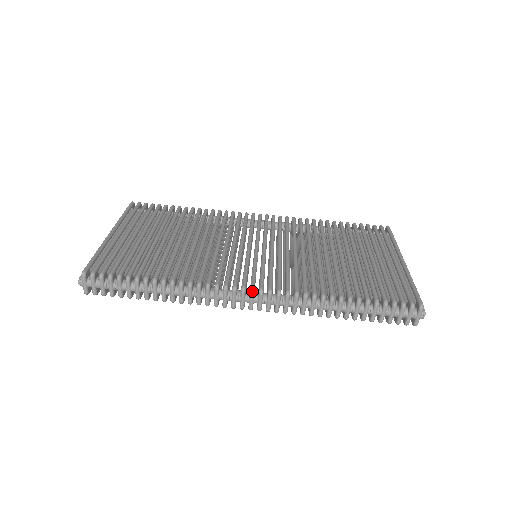
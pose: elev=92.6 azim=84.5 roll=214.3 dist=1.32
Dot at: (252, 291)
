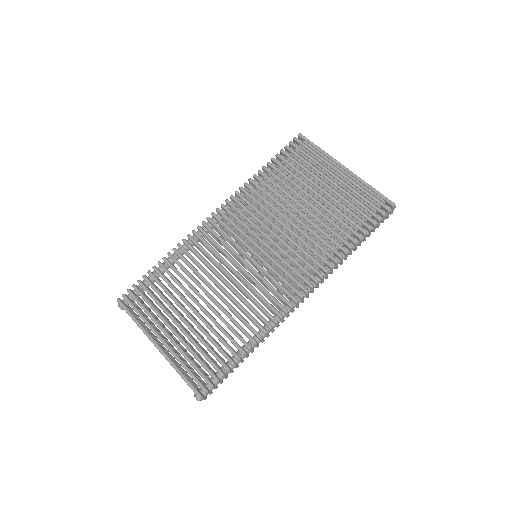
Dot at: (302, 297)
